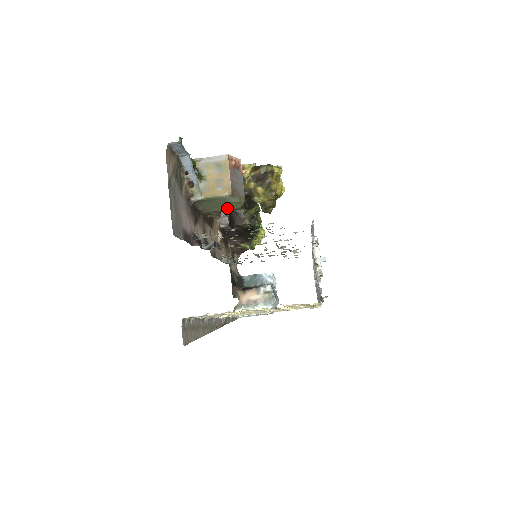
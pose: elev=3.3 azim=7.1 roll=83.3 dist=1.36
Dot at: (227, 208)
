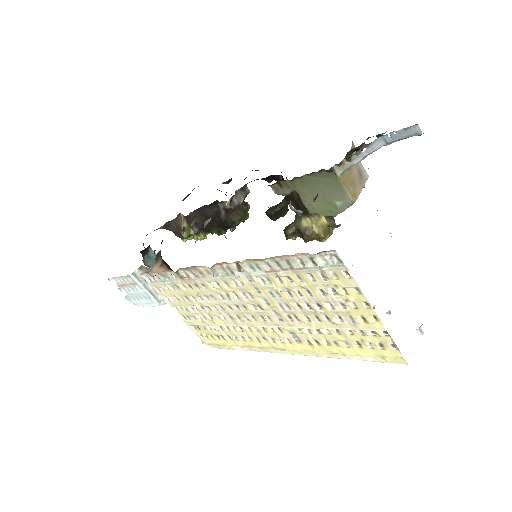
Dot at: (309, 201)
